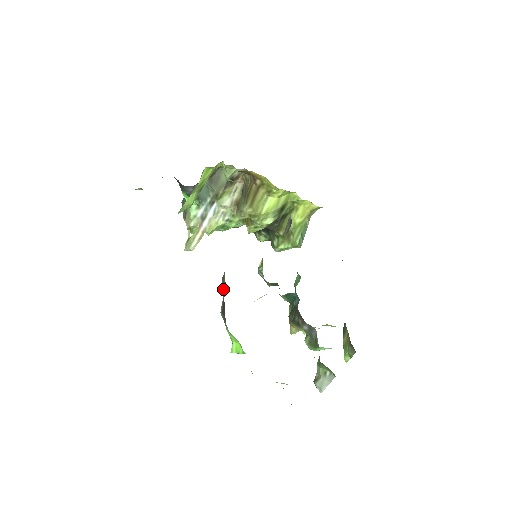
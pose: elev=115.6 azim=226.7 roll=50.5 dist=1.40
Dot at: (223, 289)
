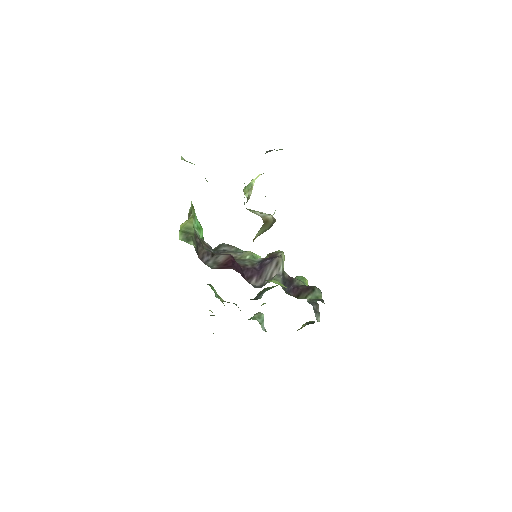
Dot at: occluded
